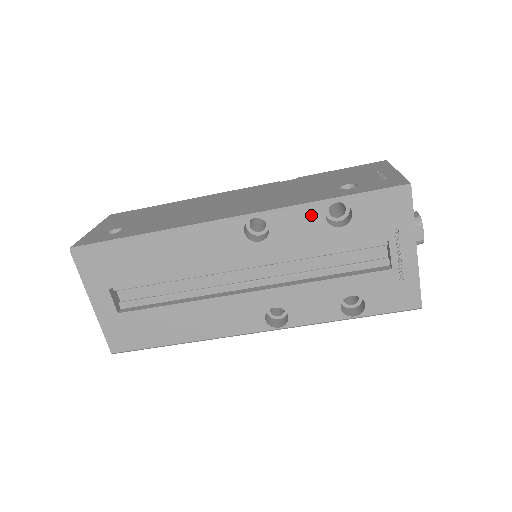
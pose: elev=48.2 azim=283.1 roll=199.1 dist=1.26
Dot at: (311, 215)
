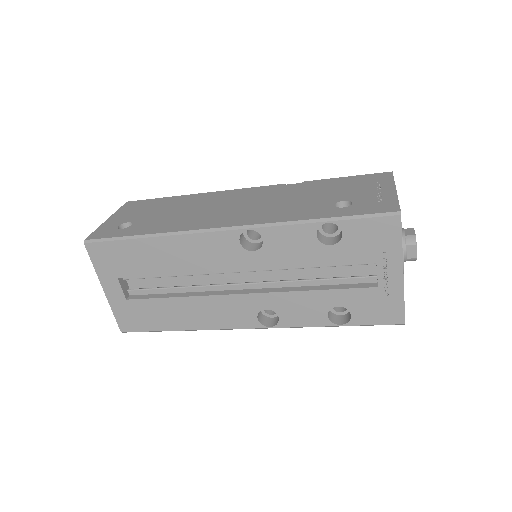
Dot at: (303, 232)
